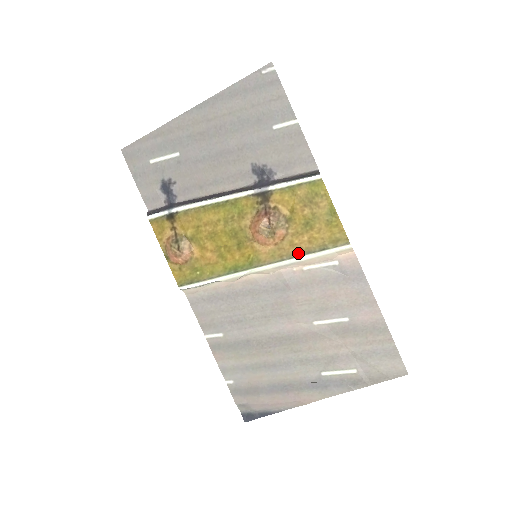
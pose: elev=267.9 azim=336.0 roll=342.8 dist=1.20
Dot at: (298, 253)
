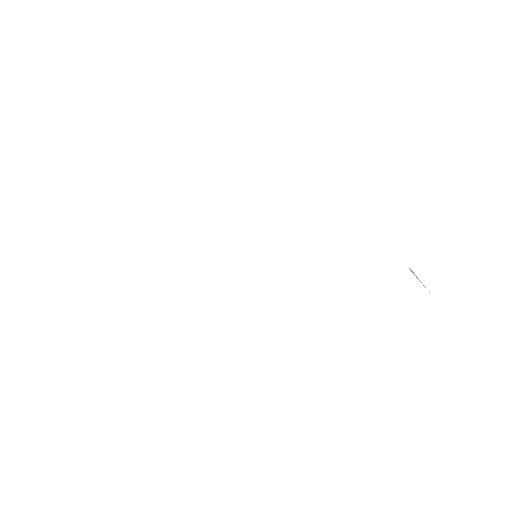
Dot at: occluded
